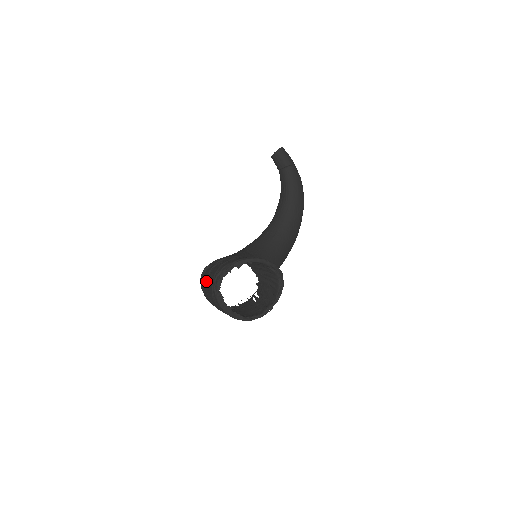
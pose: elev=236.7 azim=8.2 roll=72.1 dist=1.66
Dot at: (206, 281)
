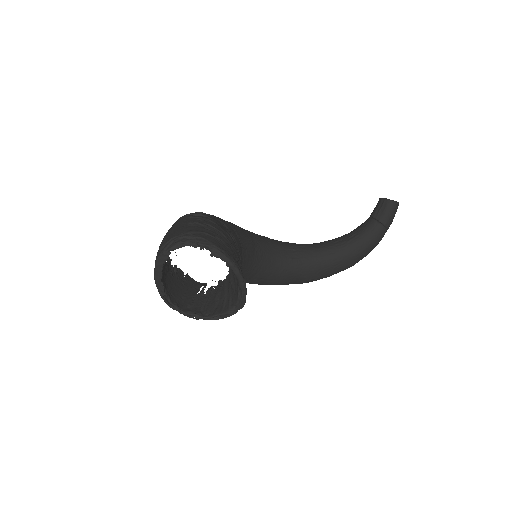
Dot at: (178, 226)
